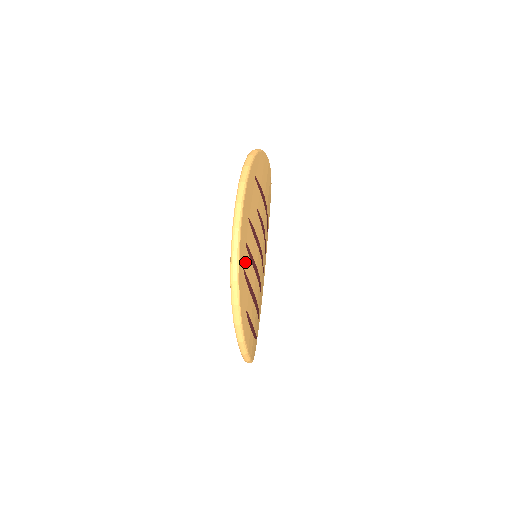
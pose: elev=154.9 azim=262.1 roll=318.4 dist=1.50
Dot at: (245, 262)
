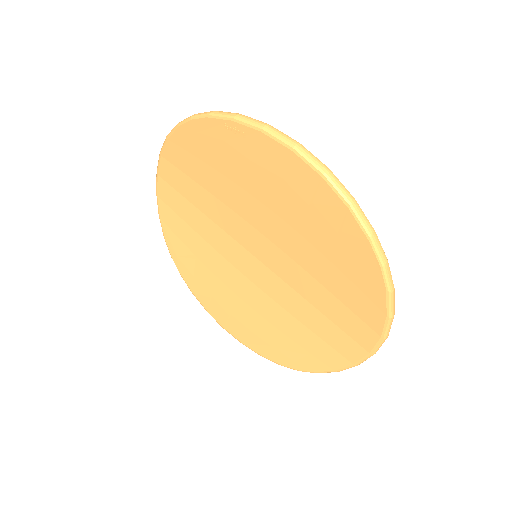
Dot at: occluded
